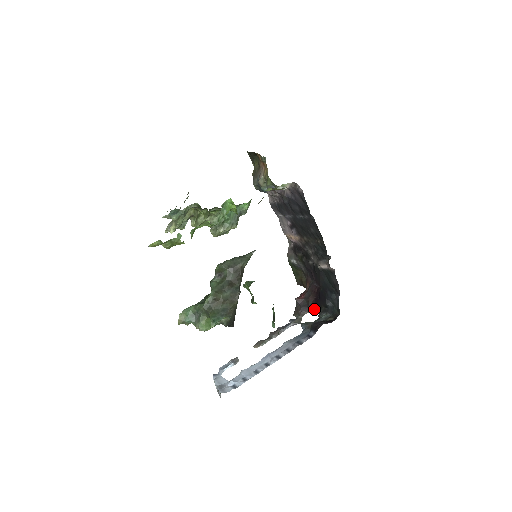
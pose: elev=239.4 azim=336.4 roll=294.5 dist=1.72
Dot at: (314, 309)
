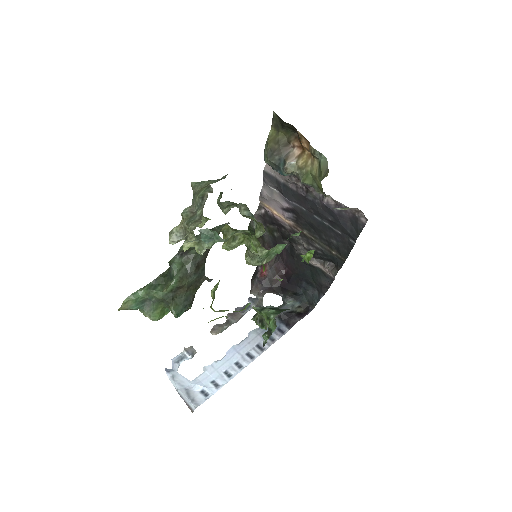
Dot at: (278, 291)
